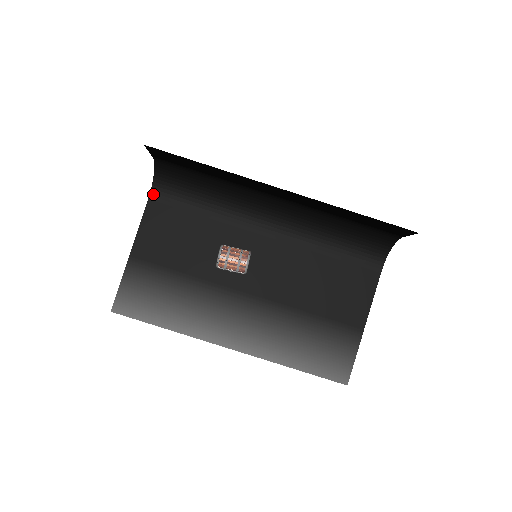
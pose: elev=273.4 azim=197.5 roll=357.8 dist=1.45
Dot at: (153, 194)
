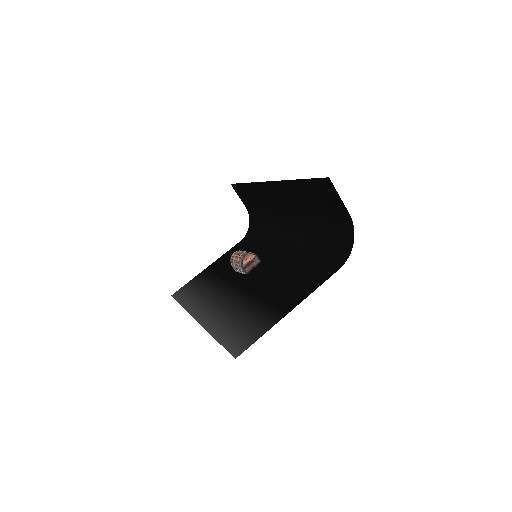
Dot at: (243, 239)
